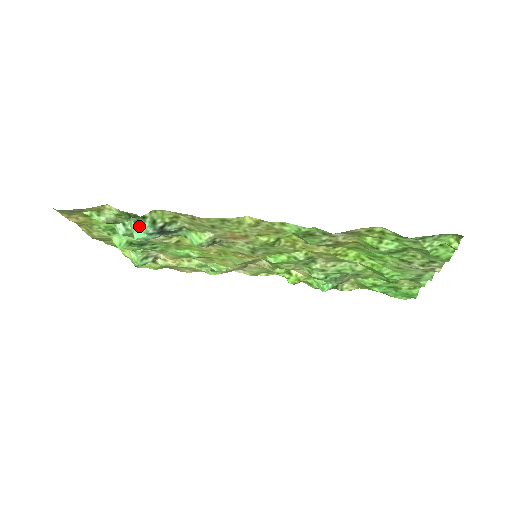
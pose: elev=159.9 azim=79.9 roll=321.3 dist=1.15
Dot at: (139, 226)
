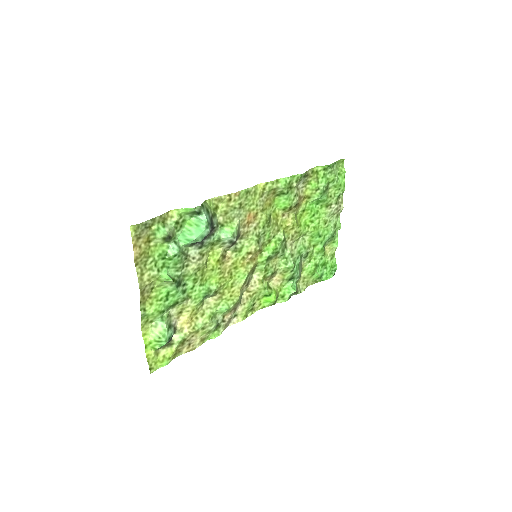
Dot at: (194, 227)
